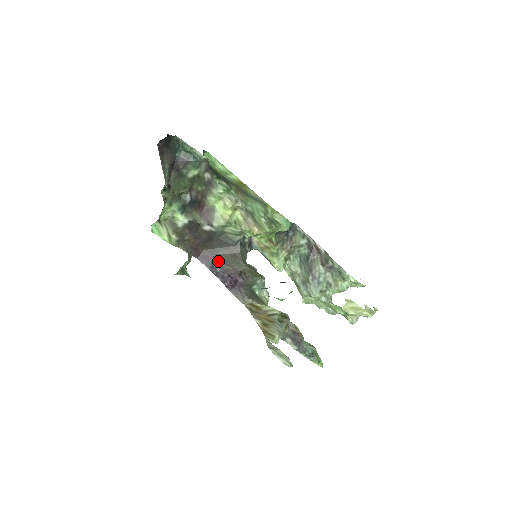
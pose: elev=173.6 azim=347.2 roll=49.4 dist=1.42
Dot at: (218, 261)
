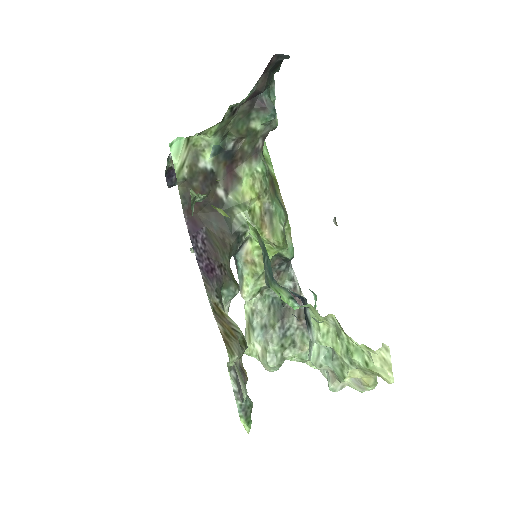
Dot at: (205, 236)
